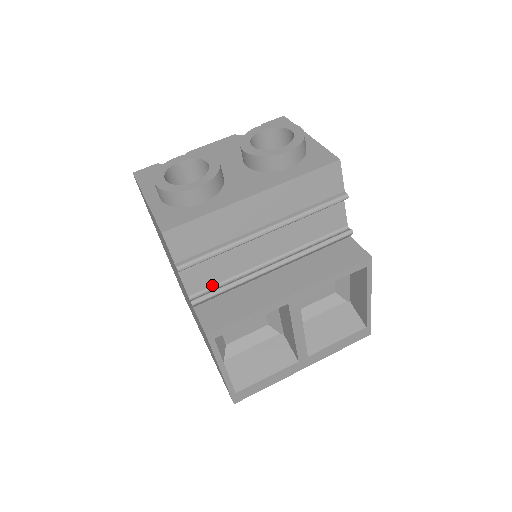
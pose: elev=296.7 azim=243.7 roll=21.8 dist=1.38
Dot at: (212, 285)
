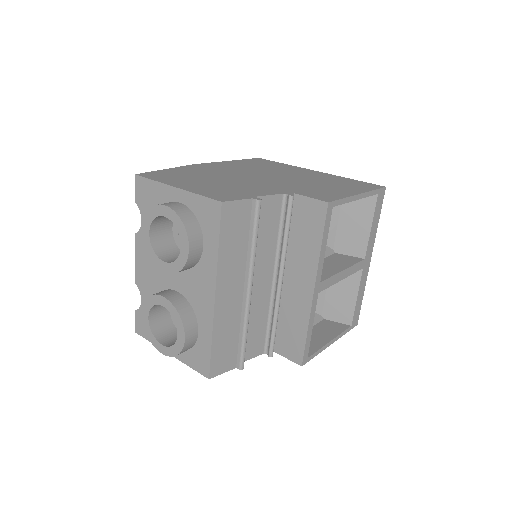
Dot at: (265, 334)
